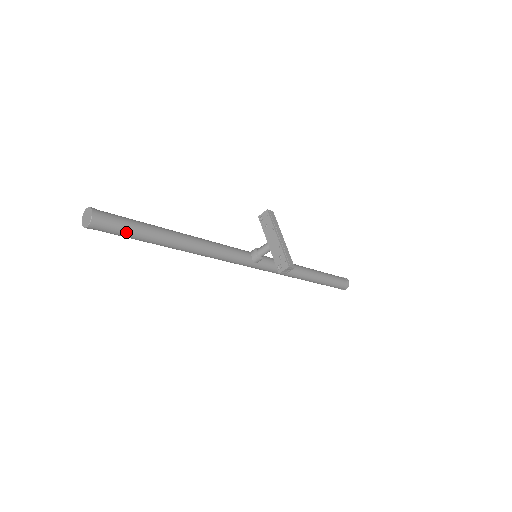
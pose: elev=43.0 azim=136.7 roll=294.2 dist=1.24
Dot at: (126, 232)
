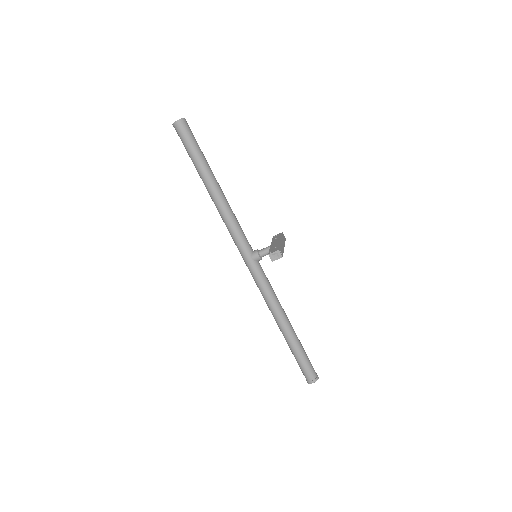
Dot at: (192, 145)
